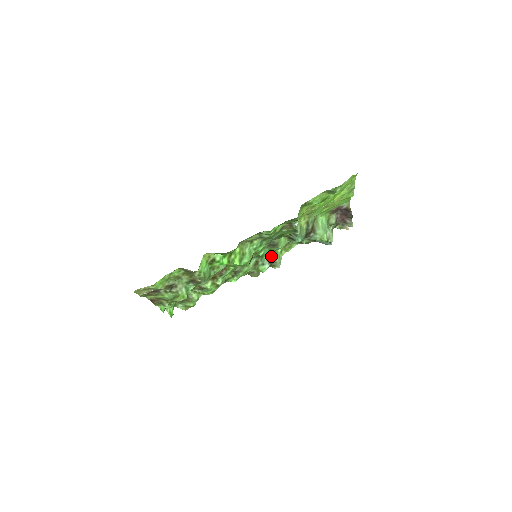
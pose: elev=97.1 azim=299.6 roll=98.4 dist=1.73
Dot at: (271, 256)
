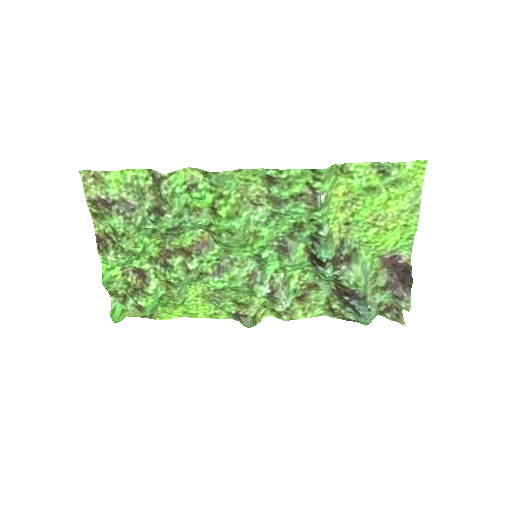
Dot at: (277, 279)
